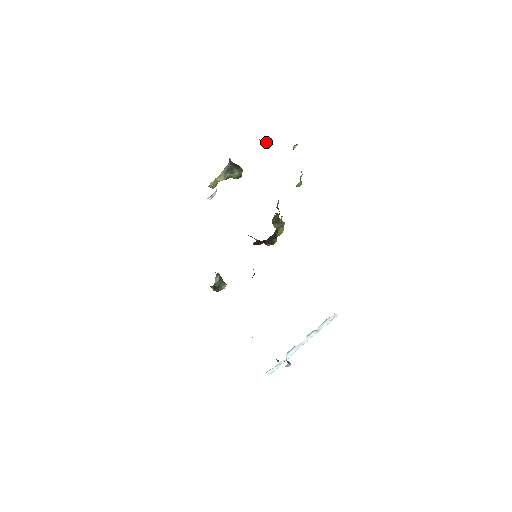
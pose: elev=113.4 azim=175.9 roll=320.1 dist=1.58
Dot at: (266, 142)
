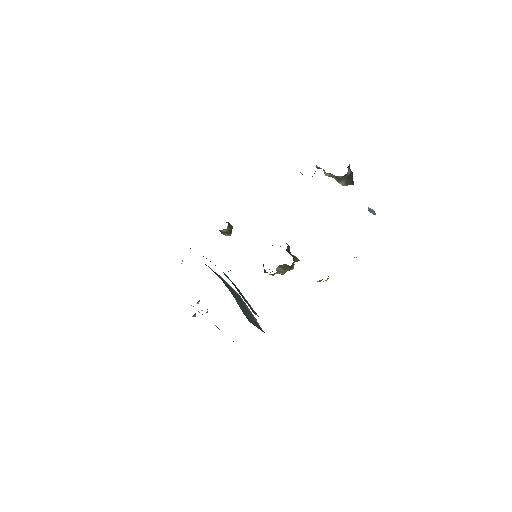
Dot at: (371, 211)
